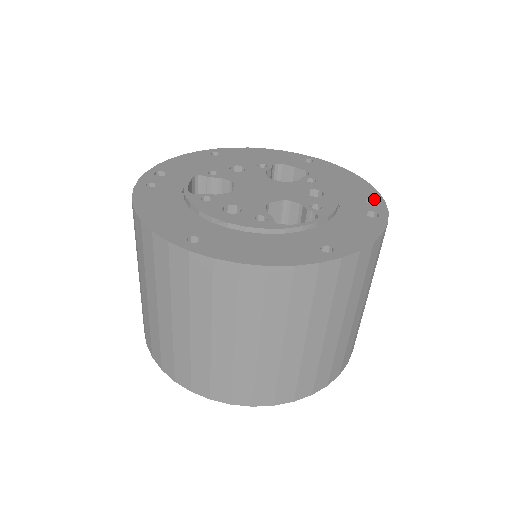
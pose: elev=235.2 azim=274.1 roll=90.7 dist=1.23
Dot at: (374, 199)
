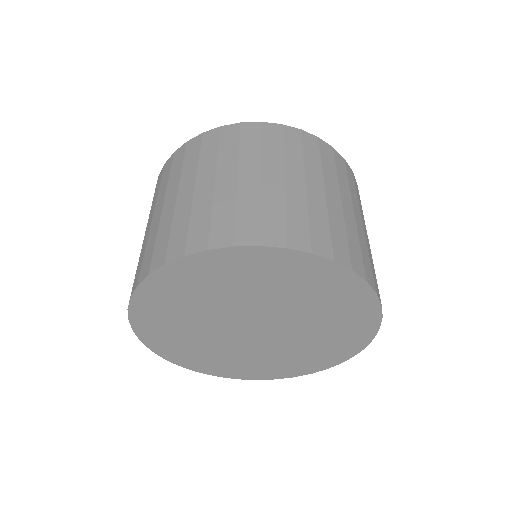
Dot at: occluded
